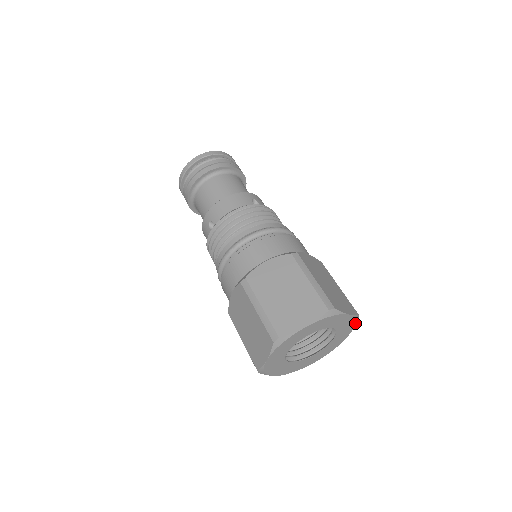
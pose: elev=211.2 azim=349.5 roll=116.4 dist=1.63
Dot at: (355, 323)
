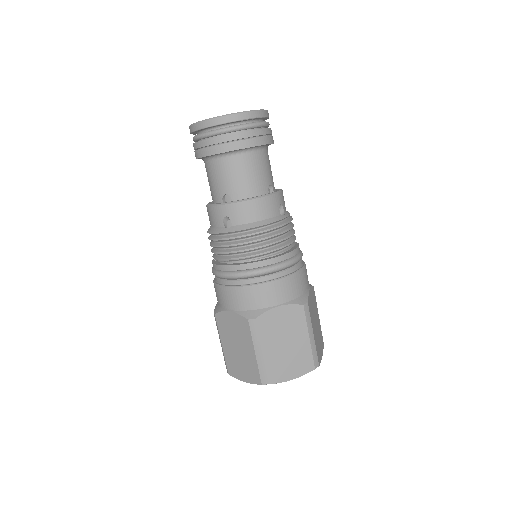
Dot at: occluded
